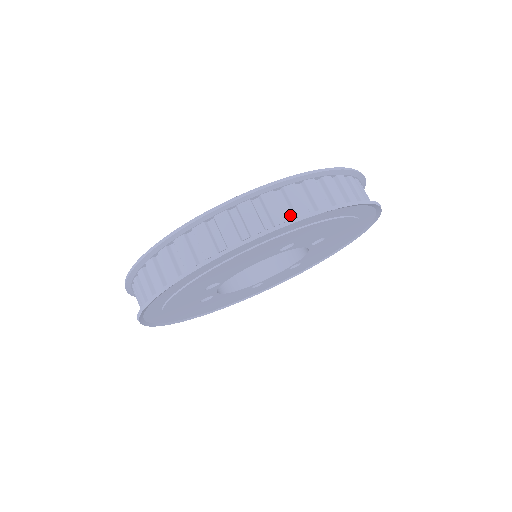
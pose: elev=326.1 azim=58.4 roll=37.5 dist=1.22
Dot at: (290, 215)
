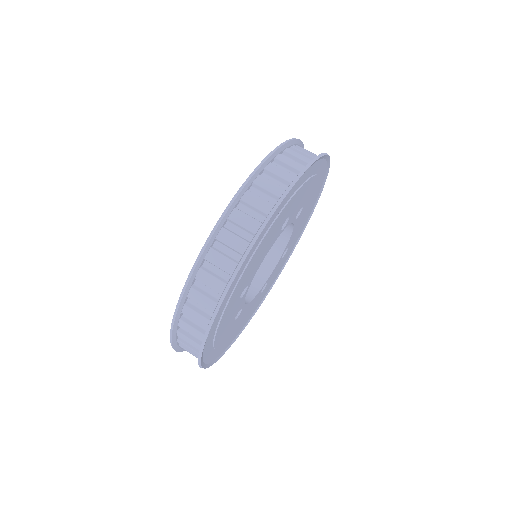
Dot at: (283, 186)
